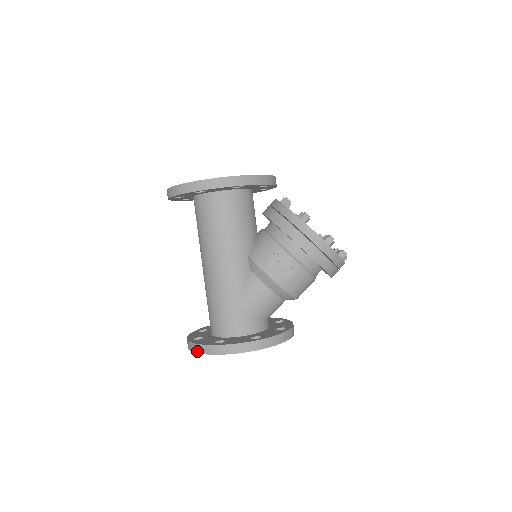
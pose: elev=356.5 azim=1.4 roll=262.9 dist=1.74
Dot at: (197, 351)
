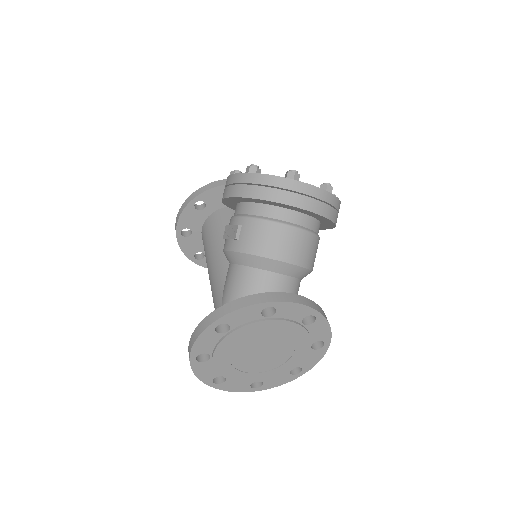
Dot at: (195, 374)
